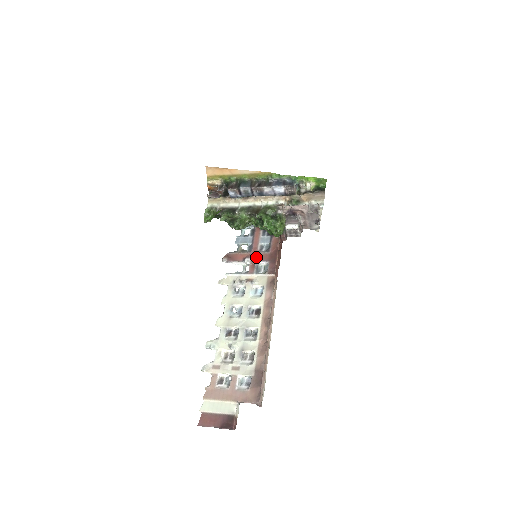
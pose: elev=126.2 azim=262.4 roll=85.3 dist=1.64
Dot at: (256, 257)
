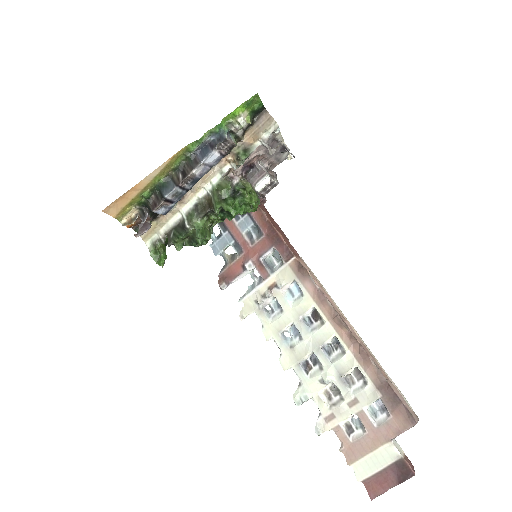
Dot at: (254, 253)
